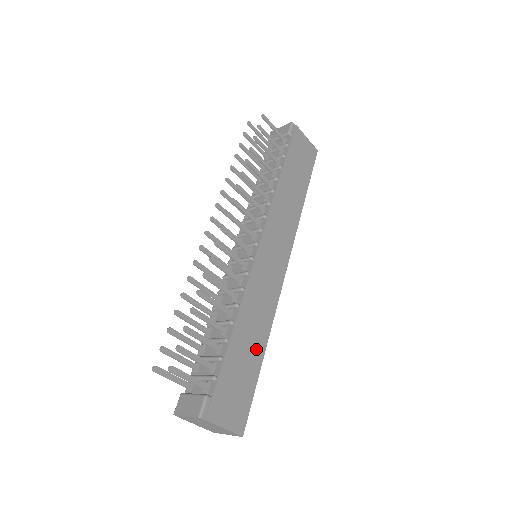
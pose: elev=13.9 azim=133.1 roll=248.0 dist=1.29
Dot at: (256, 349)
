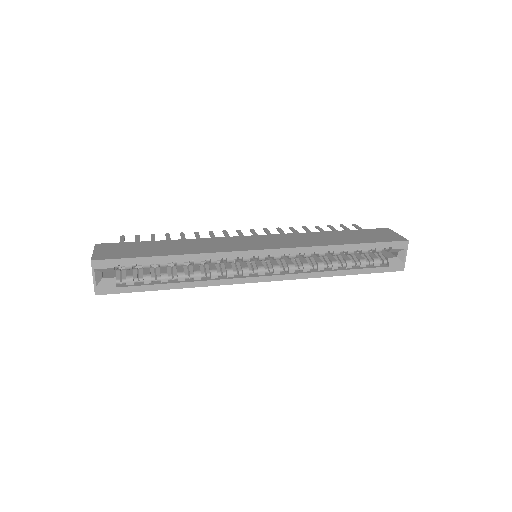
Dot at: (169, 251)
